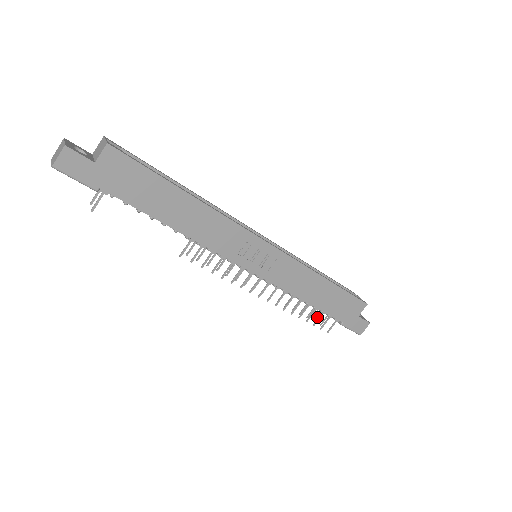
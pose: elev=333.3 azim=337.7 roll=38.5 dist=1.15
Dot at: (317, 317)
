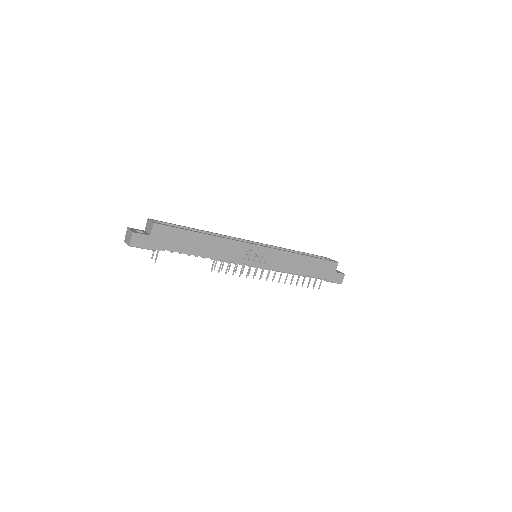
Dot at: occluded
